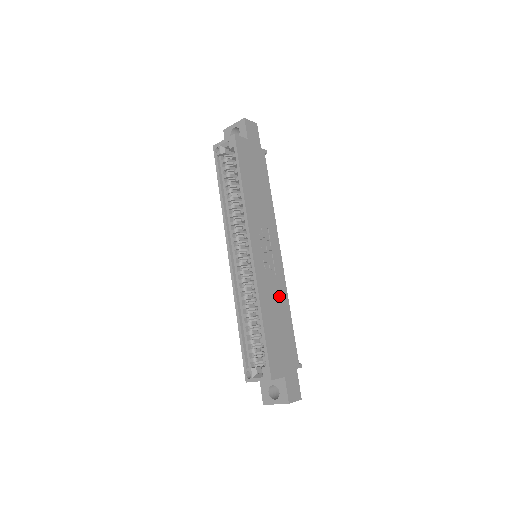
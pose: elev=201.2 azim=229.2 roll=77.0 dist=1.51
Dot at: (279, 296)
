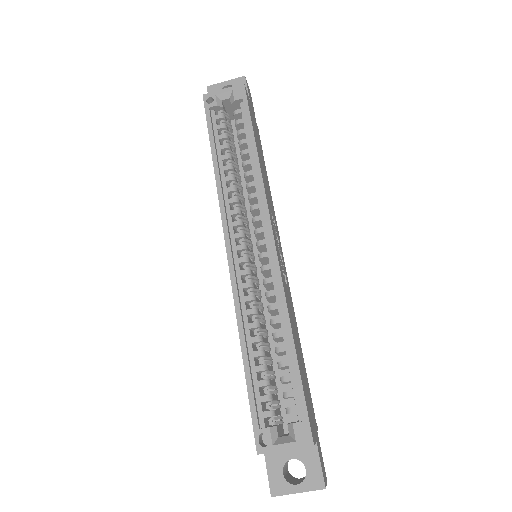
Dot at: (293, 316)
